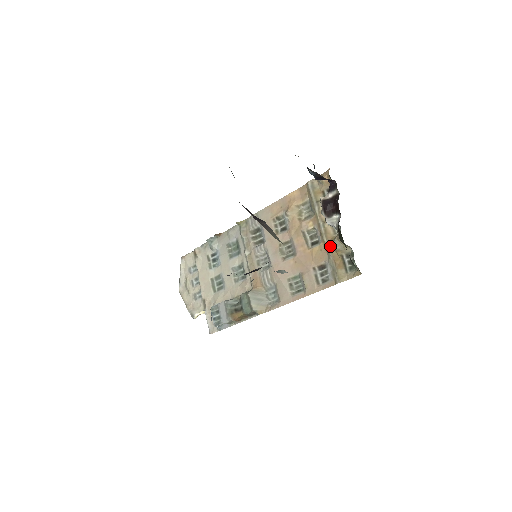
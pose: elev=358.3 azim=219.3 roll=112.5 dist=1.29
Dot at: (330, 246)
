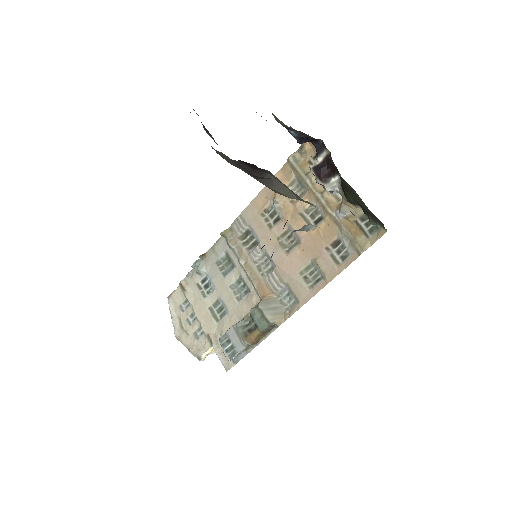
Dot at: (338, 216)
